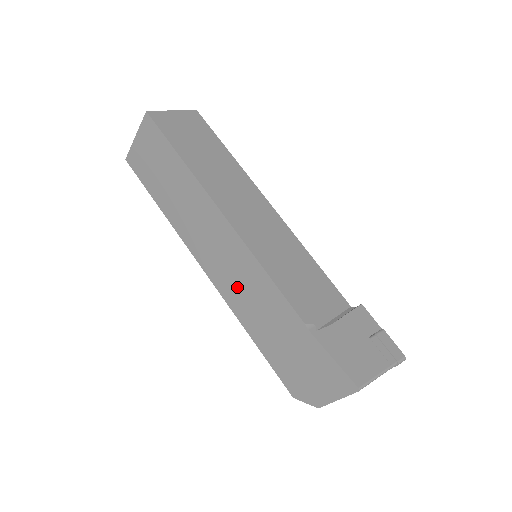
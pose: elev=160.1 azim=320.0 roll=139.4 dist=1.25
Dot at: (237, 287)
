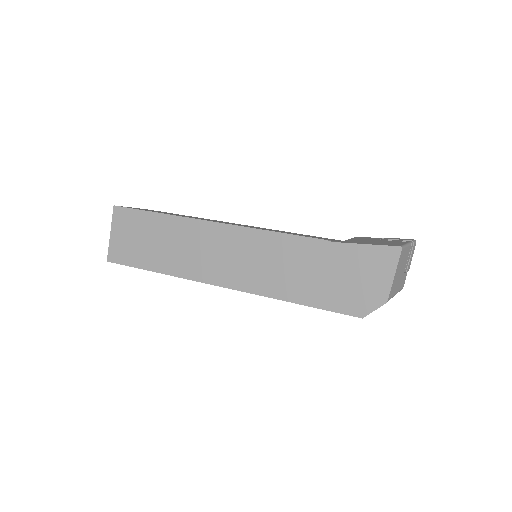
Dot at: (257, 270)
